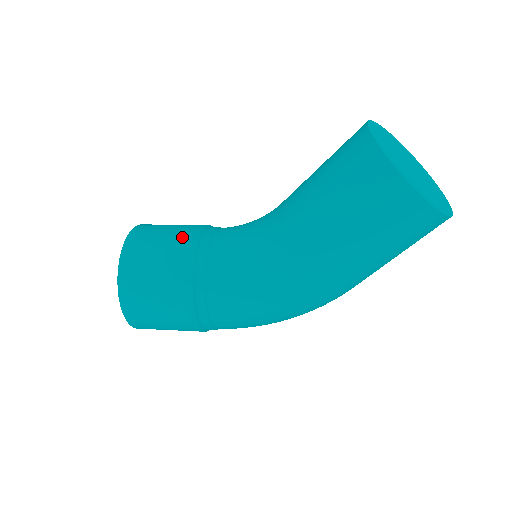
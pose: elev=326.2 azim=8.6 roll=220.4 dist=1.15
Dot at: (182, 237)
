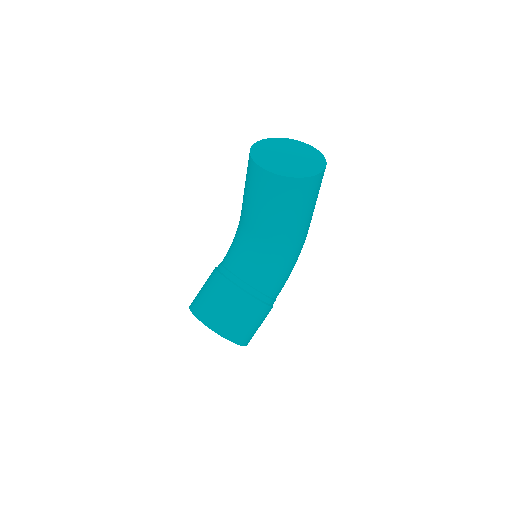
Dot at: (228, 294)
